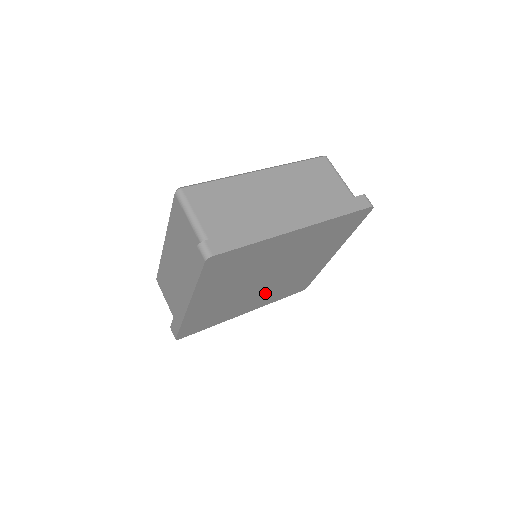
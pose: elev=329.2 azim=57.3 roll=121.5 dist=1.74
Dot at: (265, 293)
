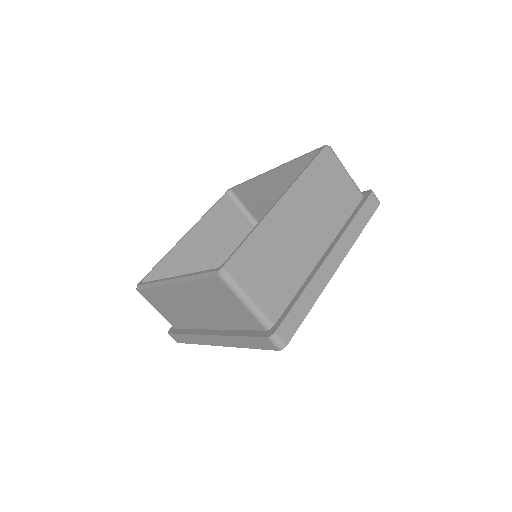
Dot at: occluded
